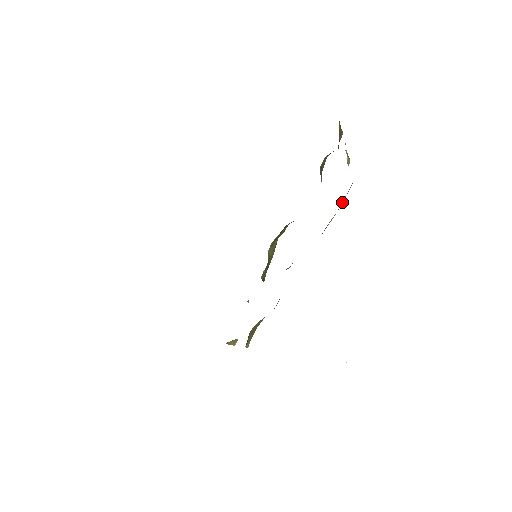
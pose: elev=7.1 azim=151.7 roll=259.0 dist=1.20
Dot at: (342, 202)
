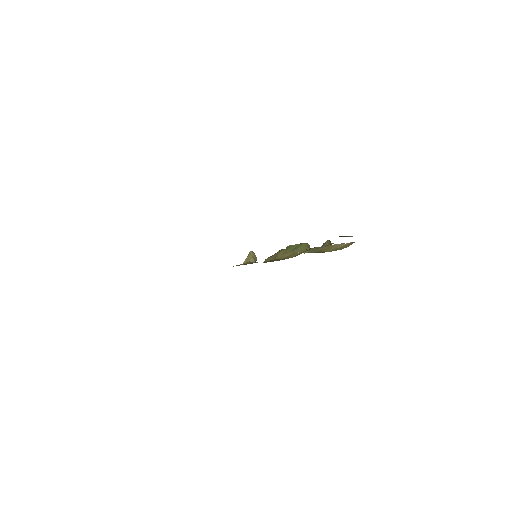
Dot at: (348, 244)
